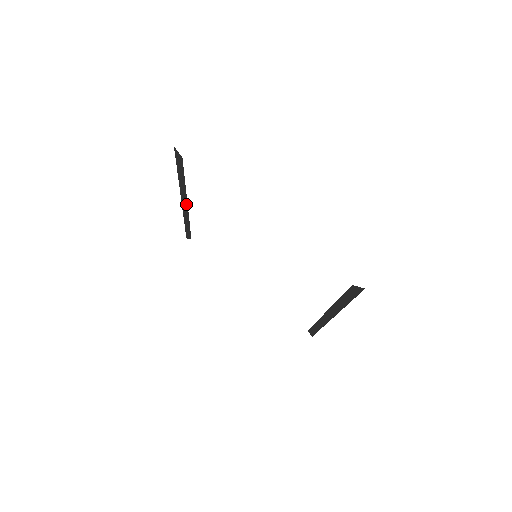
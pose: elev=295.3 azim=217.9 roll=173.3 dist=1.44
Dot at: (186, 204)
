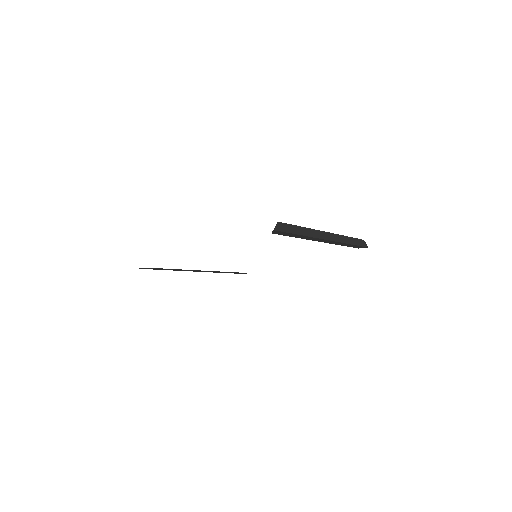
Dot at: (201, 271)
